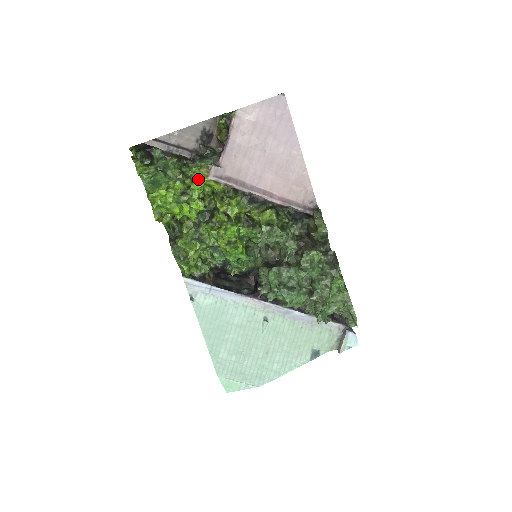
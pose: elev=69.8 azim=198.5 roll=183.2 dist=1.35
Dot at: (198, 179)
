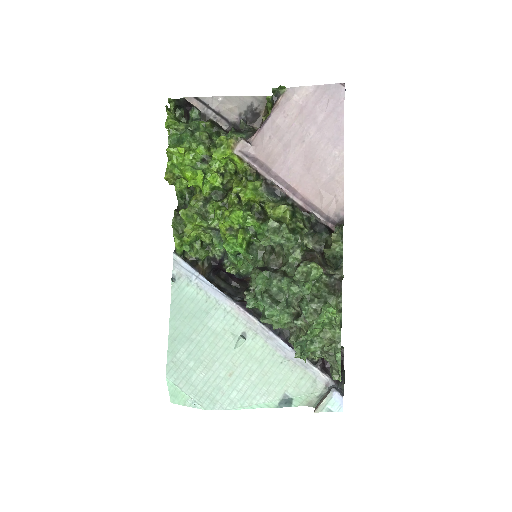
Dot at: (223, 149)
